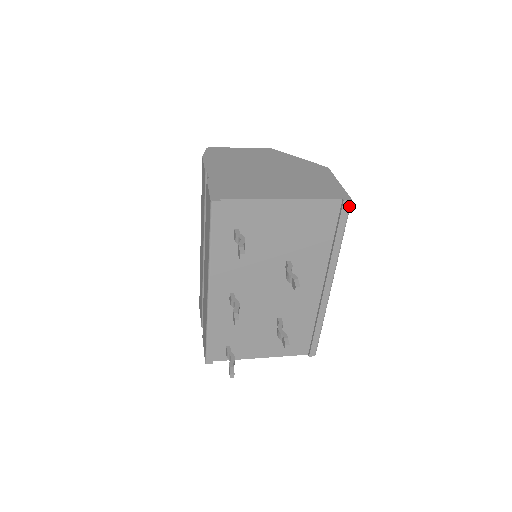
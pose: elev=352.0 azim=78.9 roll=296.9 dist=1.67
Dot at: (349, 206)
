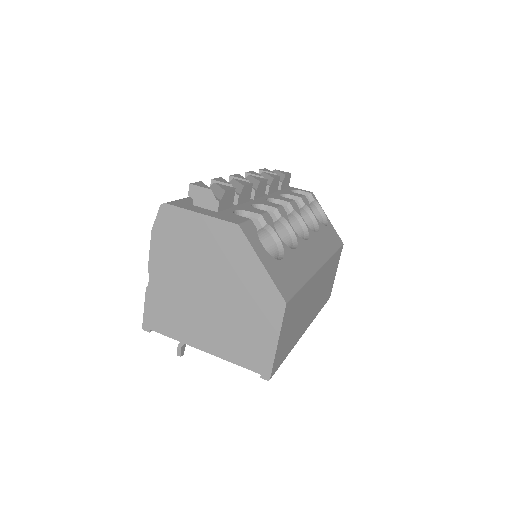
Dot at: occluded
